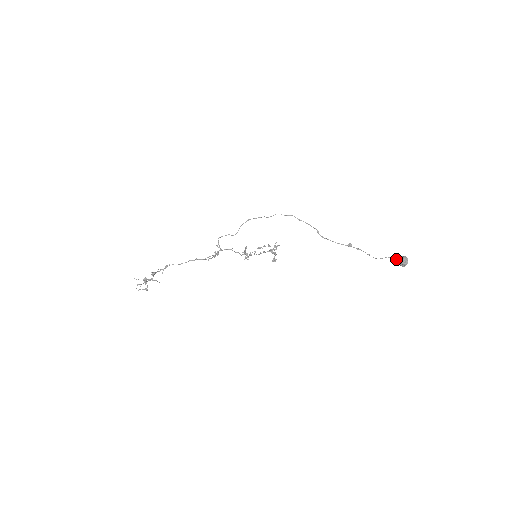
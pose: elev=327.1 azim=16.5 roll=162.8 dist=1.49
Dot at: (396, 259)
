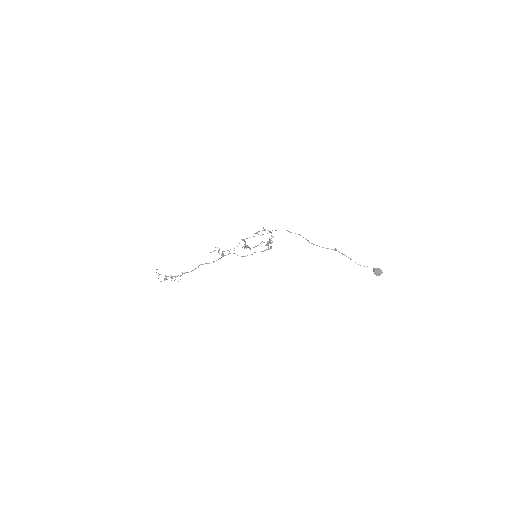
Dot at: (373, 270)
